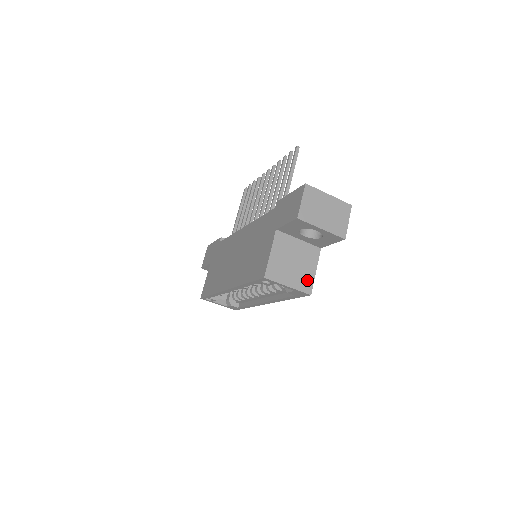
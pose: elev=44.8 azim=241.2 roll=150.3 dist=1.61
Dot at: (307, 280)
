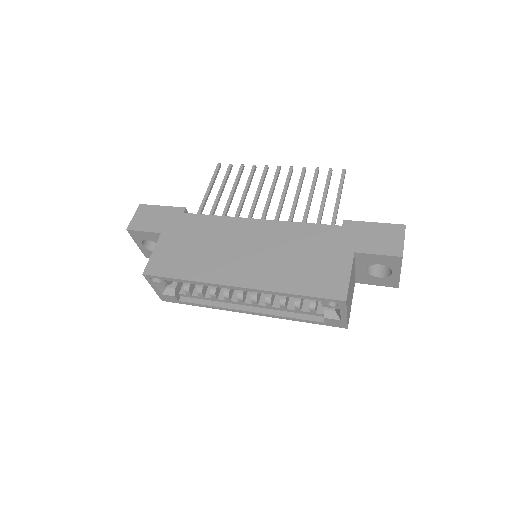
Dot at: (349, 312)
